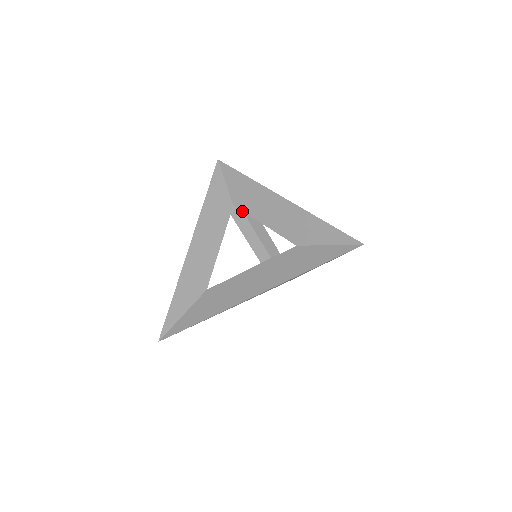
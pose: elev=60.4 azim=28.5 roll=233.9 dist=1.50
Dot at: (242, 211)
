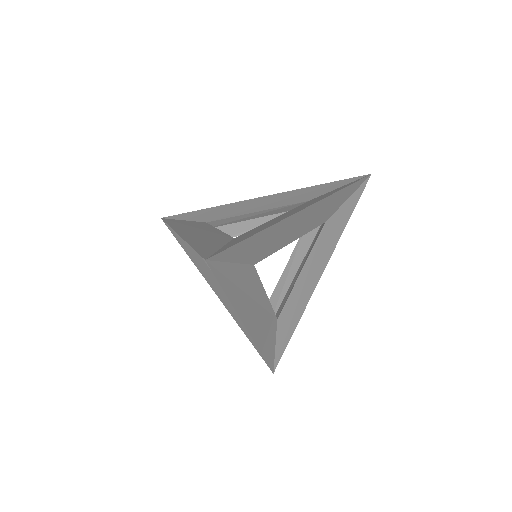
Dot at: occluded
